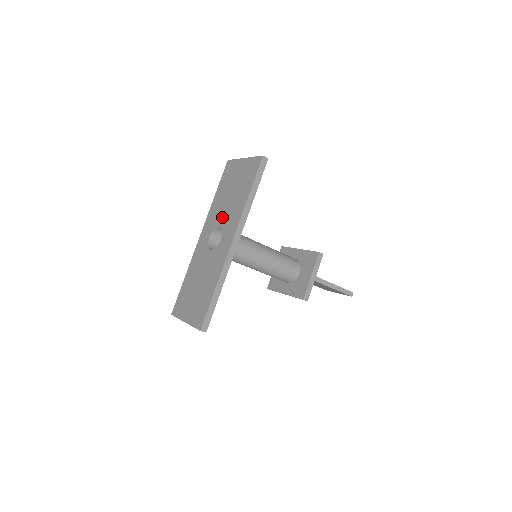
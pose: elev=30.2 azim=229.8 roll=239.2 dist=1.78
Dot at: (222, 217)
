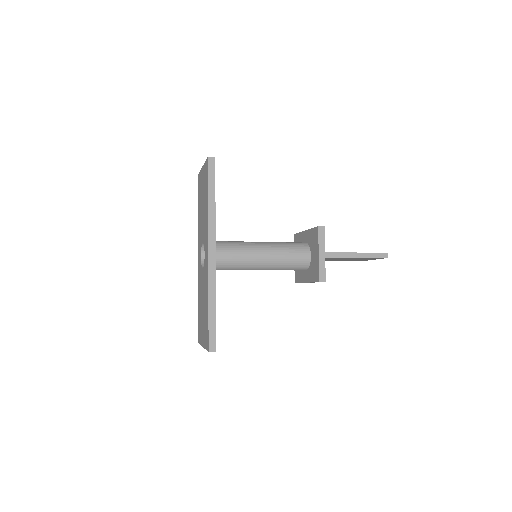
Dot at: (202, 232)
